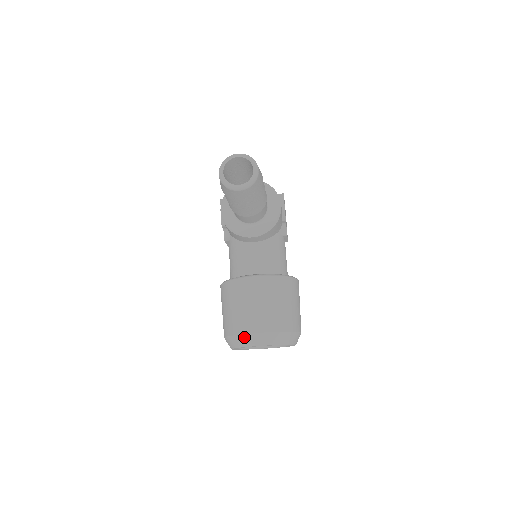
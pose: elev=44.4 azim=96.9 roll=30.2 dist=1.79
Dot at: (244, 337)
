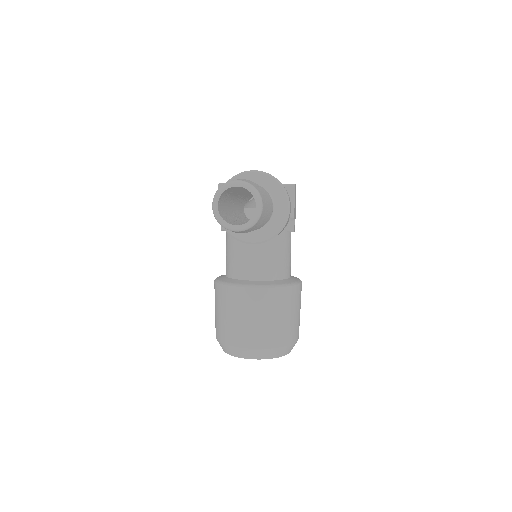
Dot at: (236, 349)
